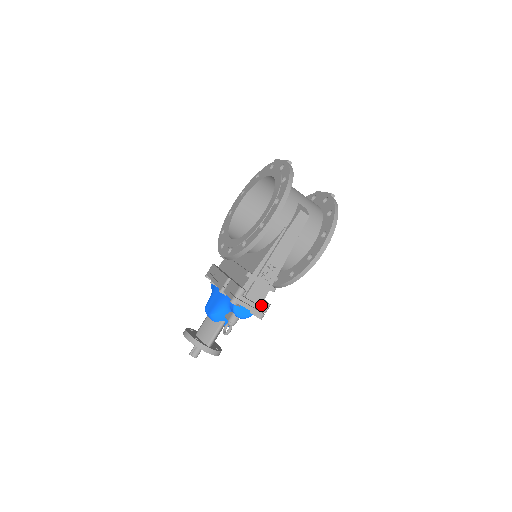
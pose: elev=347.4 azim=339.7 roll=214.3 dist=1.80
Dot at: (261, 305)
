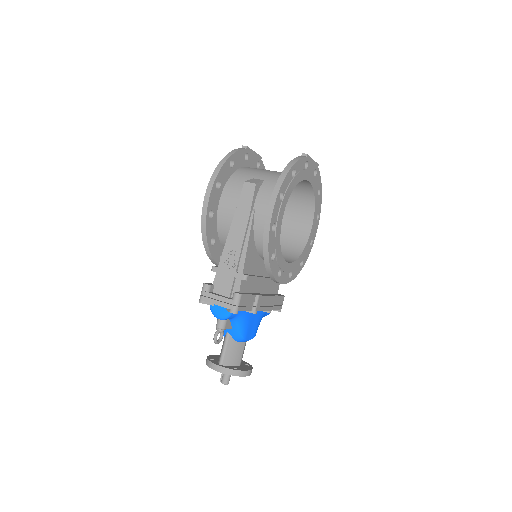
Dot at: (233, 298)
